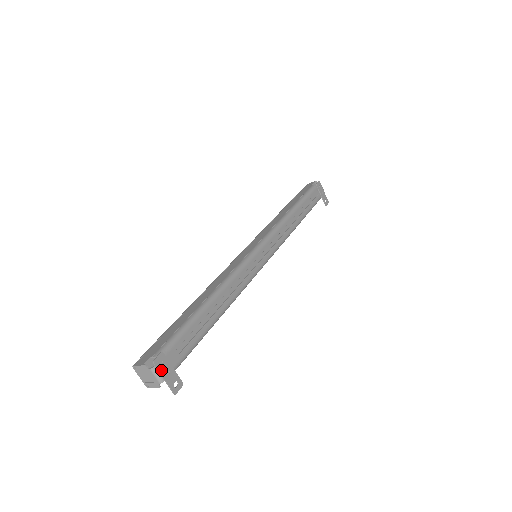
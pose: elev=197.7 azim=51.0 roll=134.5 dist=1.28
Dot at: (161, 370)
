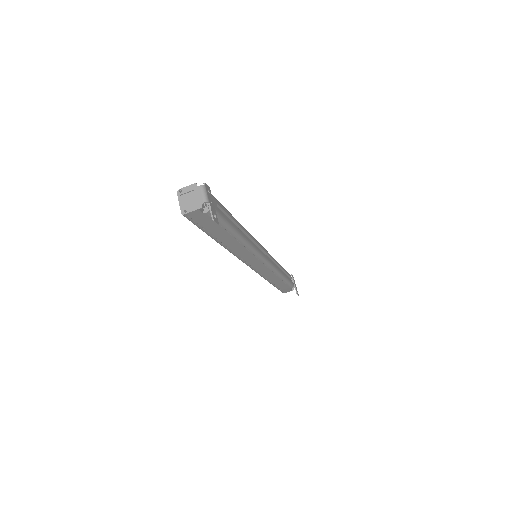
Dot at: (208, 194)
